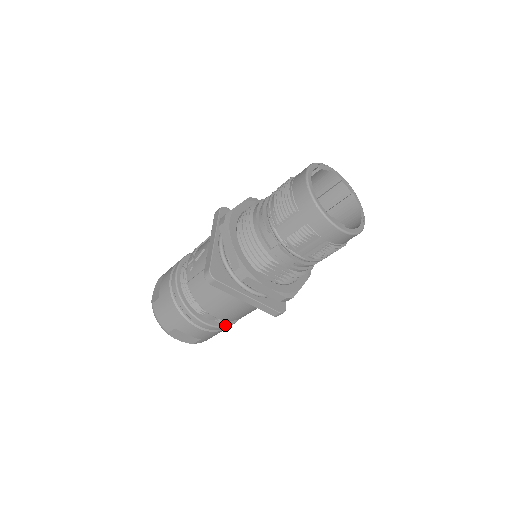
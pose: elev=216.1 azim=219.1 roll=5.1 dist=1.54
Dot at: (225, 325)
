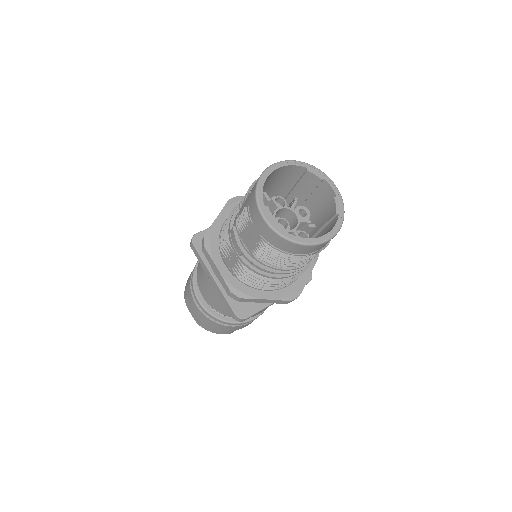
Dot at: (216, 316)
